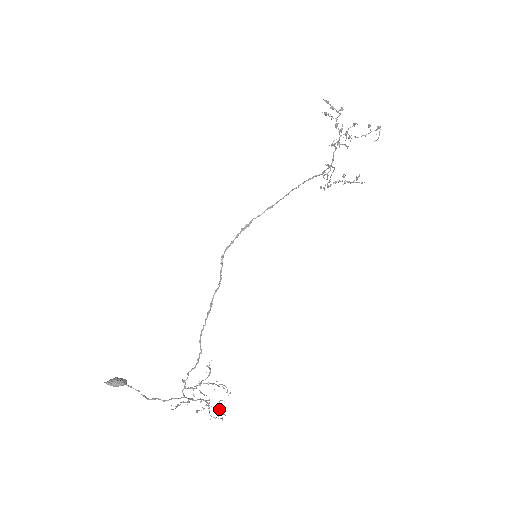
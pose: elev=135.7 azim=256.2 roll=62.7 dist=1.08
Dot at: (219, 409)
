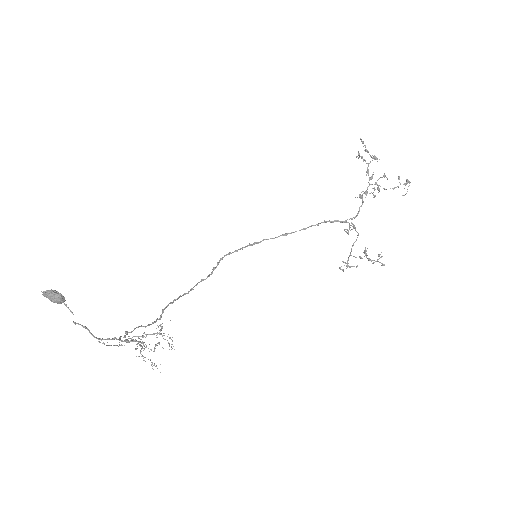
Dot at: (154, 350)
